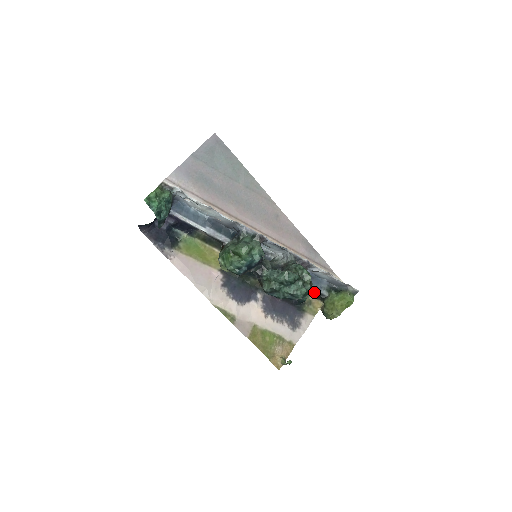
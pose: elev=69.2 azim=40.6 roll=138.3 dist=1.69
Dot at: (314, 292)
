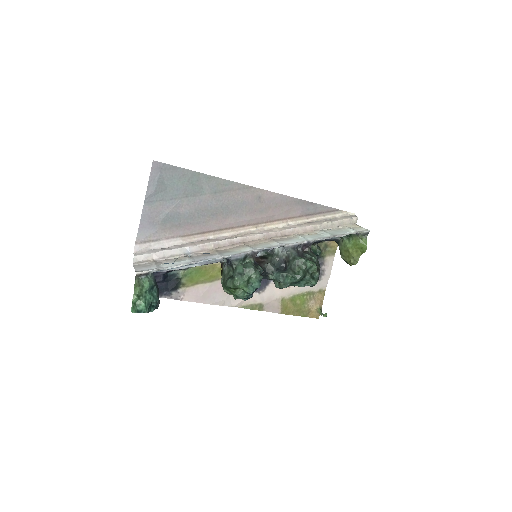
Dot at: occluded
